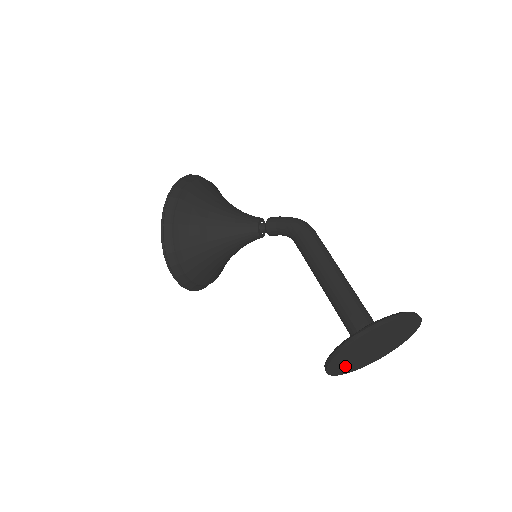
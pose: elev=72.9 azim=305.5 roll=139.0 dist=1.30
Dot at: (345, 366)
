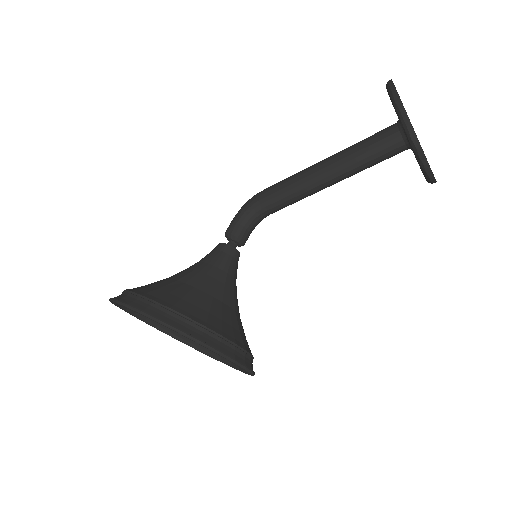
Dot at: occluded
